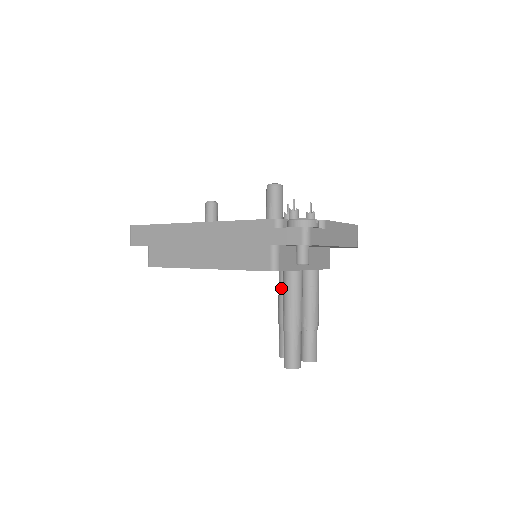
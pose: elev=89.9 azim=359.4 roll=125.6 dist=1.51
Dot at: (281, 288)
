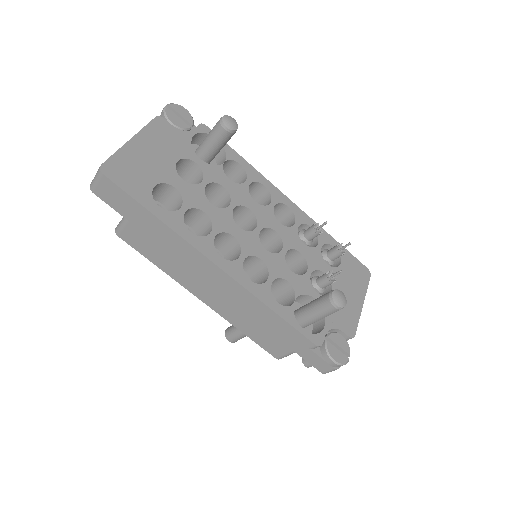
Dot at: occluded
